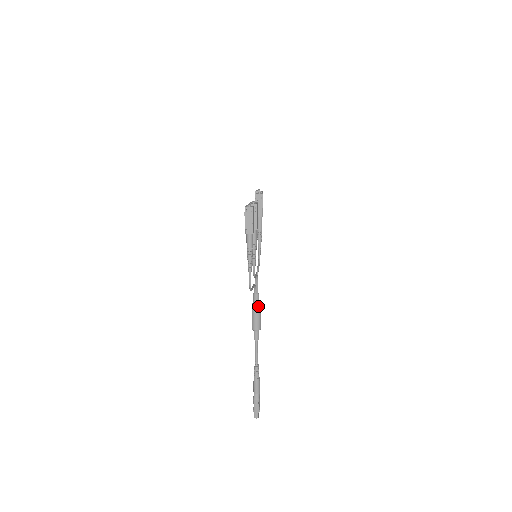
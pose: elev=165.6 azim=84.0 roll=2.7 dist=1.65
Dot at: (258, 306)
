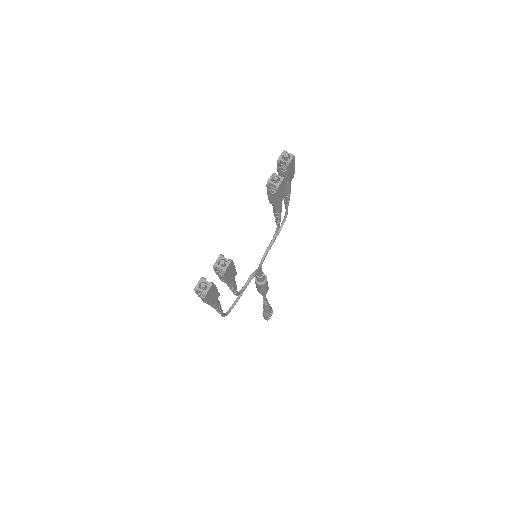
Dot at: (261, 284)
